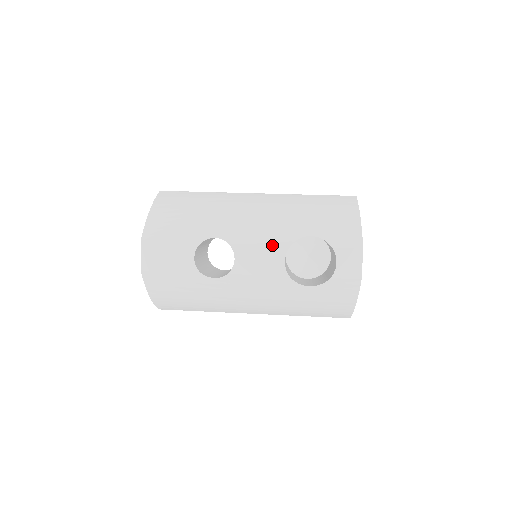
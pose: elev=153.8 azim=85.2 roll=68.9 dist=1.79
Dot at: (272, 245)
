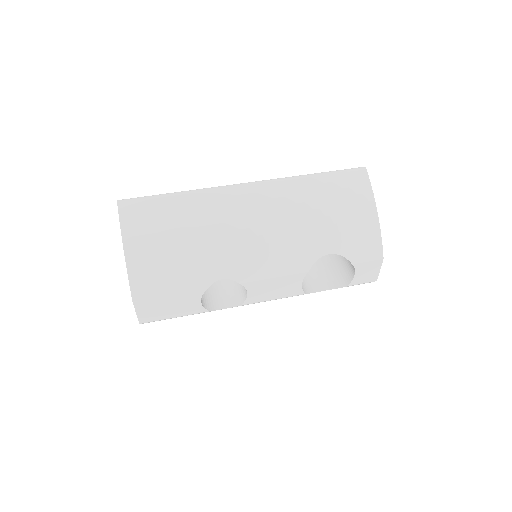
Dot at: (289, 275)
